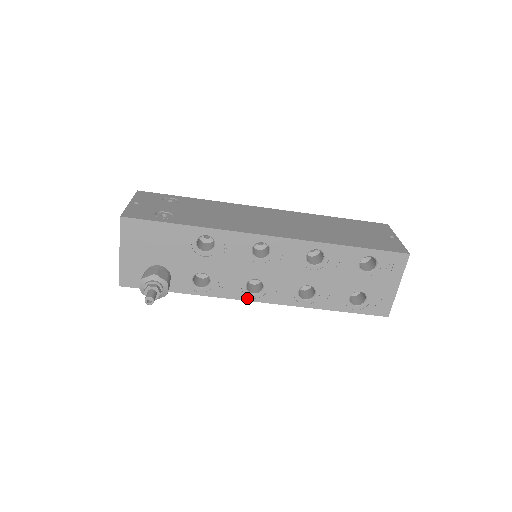
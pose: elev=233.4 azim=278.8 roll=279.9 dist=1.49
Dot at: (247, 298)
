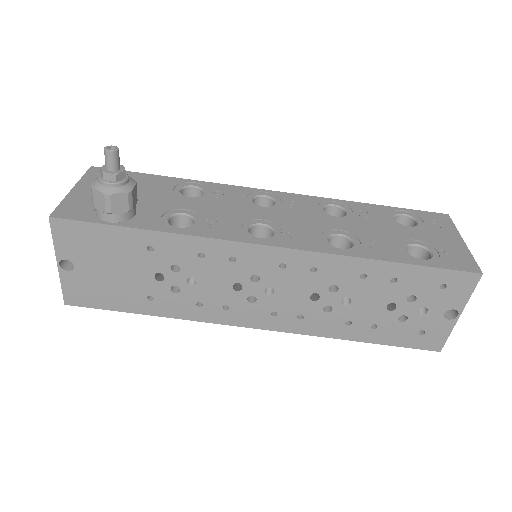
Dot at: (252, 241)
